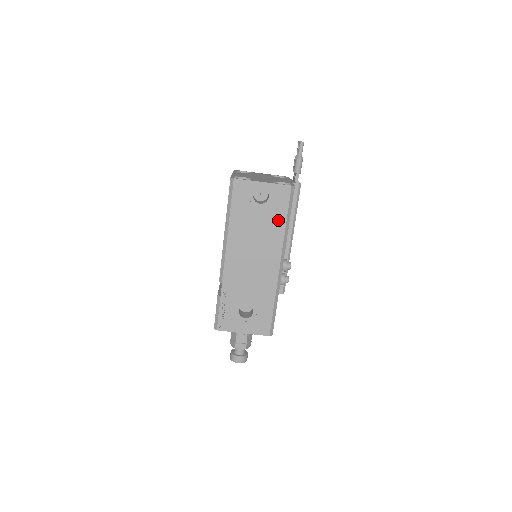
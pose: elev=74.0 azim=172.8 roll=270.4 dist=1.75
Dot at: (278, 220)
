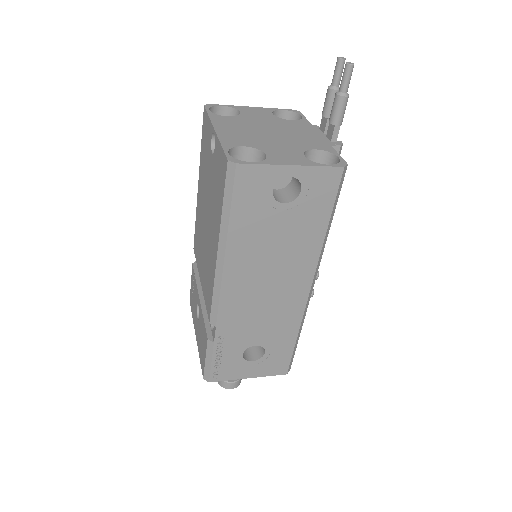
Dot at: (314, 226)
